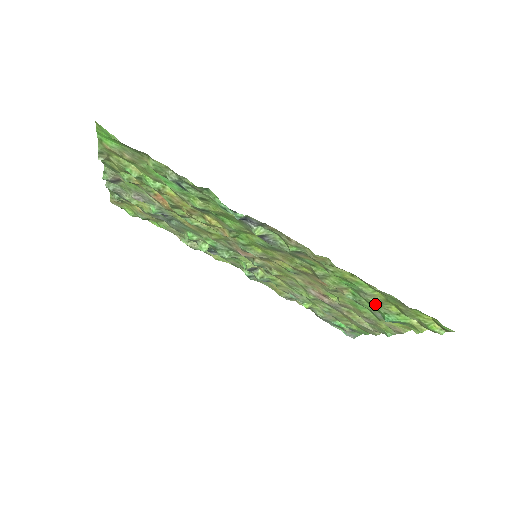
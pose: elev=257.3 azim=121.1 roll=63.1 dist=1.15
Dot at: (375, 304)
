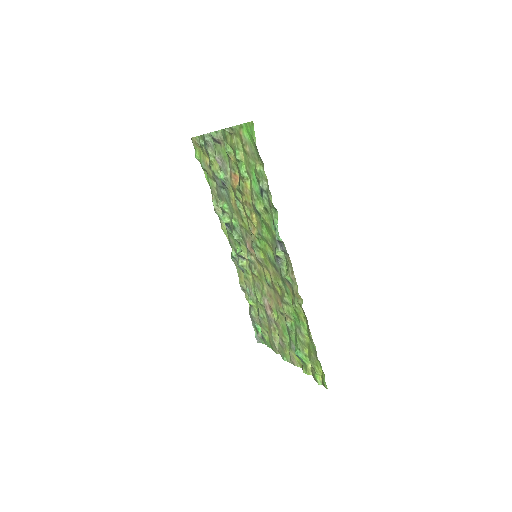
Dot at: (299, 340)
